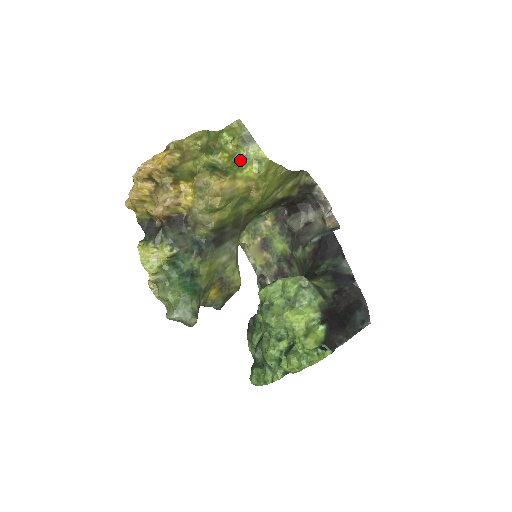
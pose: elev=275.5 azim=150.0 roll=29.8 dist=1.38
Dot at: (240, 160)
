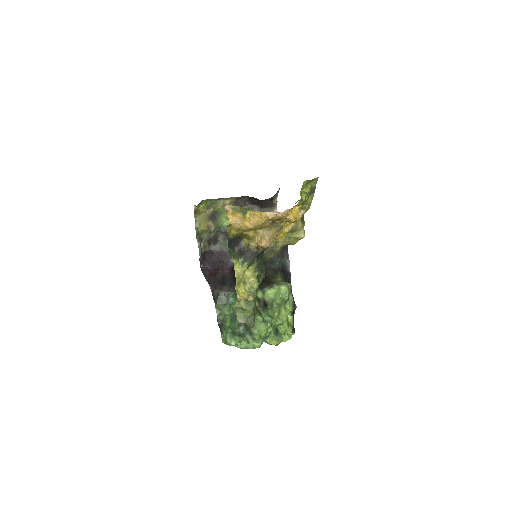
Dot at: (303, 204)
